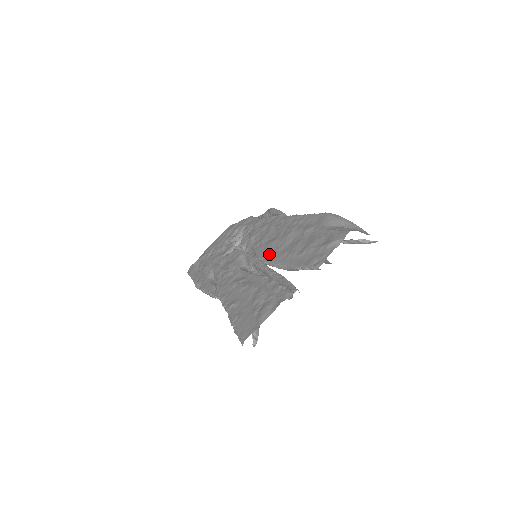
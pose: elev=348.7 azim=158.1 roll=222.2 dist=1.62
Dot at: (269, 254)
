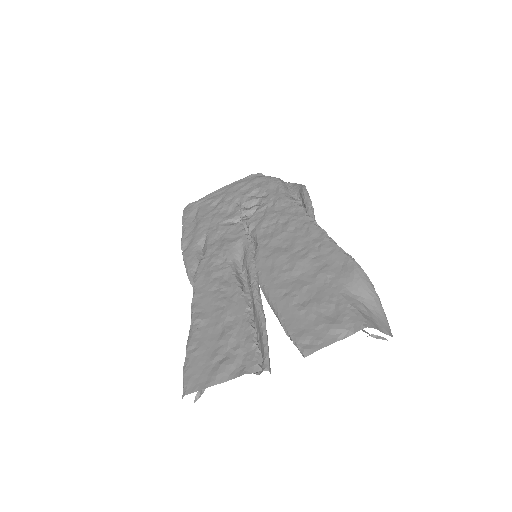
Dot at: (268, 272)
